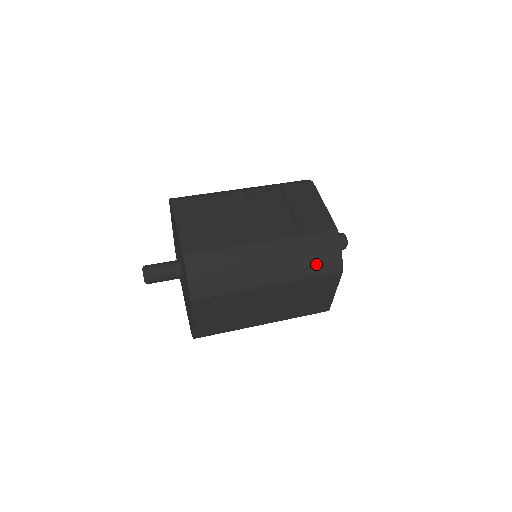
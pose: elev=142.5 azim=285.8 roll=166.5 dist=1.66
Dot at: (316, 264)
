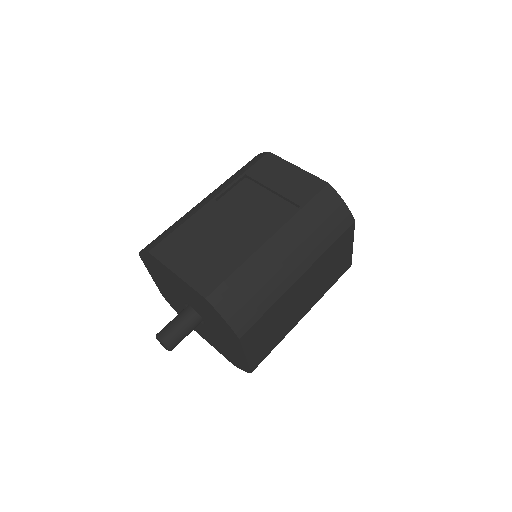
Dot at: (330, 228)
